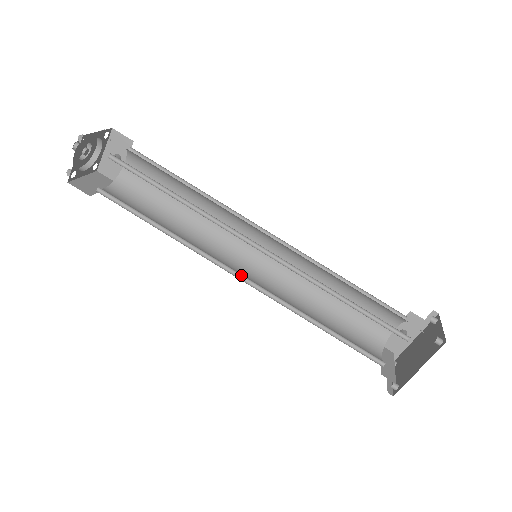
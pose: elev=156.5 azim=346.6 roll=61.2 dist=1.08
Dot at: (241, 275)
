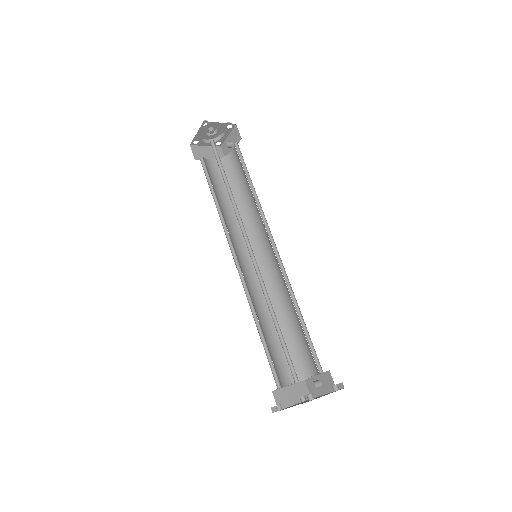
Dot at: (238, 261)
